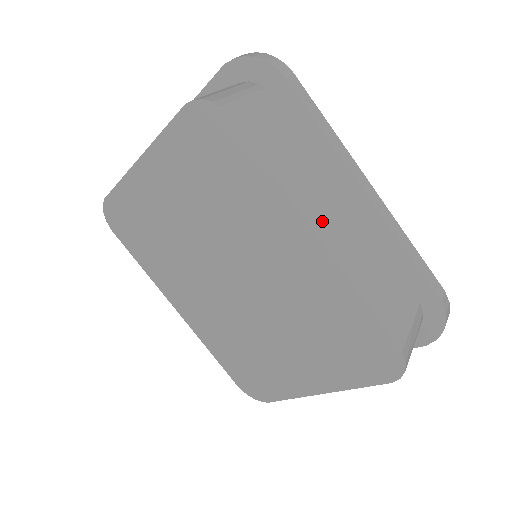
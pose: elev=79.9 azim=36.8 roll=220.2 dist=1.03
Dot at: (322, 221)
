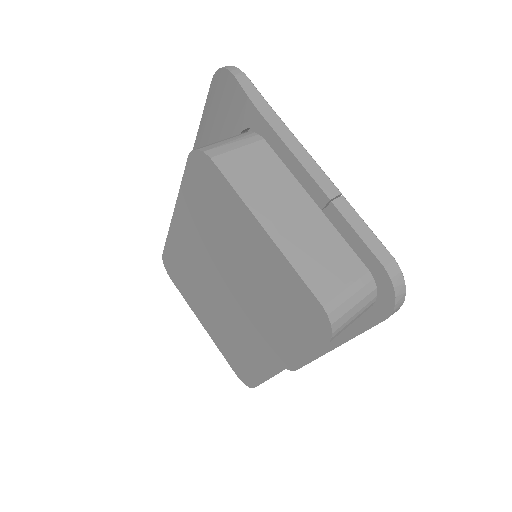
Dot at: occluded
